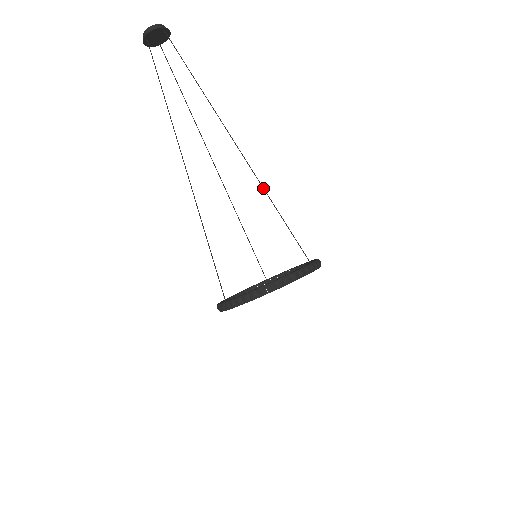
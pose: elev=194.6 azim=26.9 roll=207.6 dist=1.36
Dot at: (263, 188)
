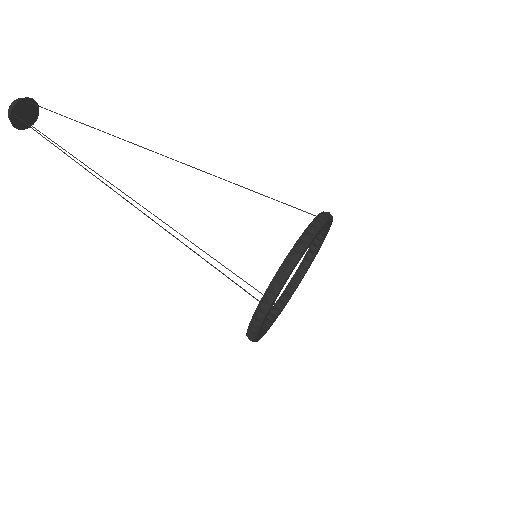
Dot at: occluded
